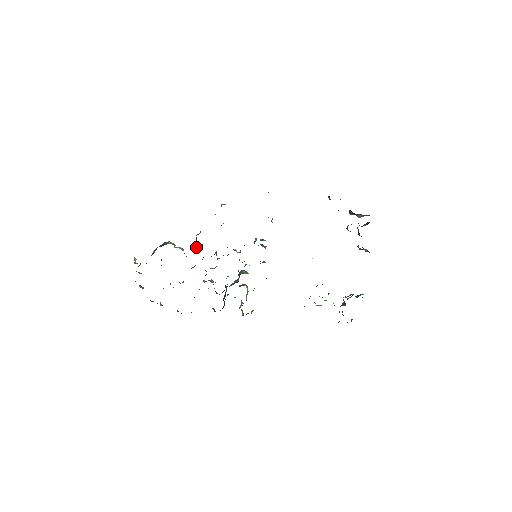
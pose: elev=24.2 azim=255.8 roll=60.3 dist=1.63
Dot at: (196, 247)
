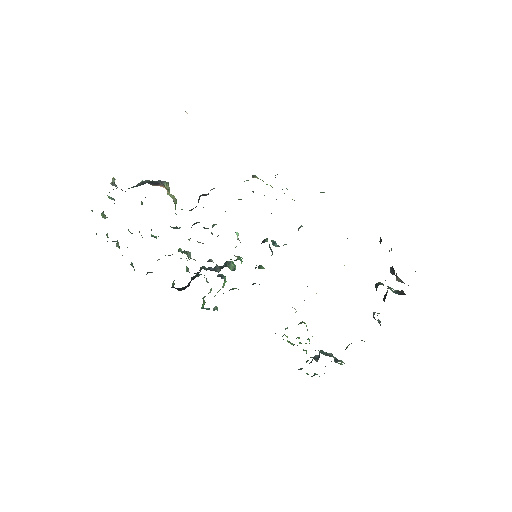
Dot at: (193, 208)
